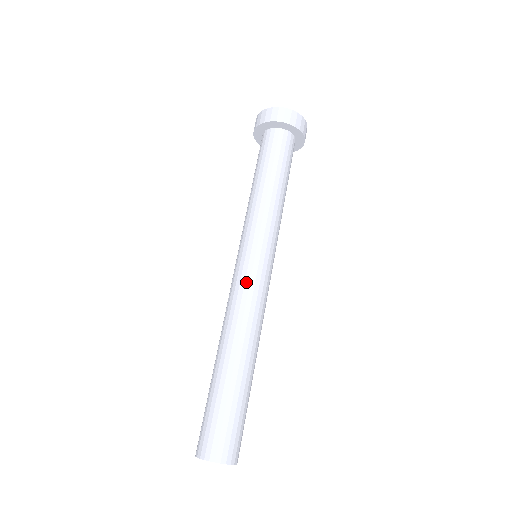
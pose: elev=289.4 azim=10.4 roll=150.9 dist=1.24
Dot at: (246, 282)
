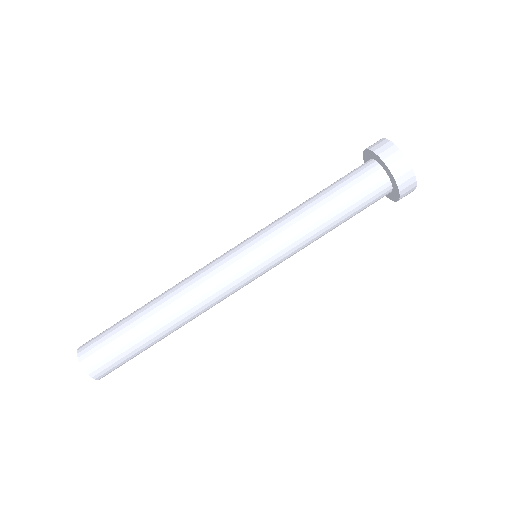
Dot at: (233, 288)
